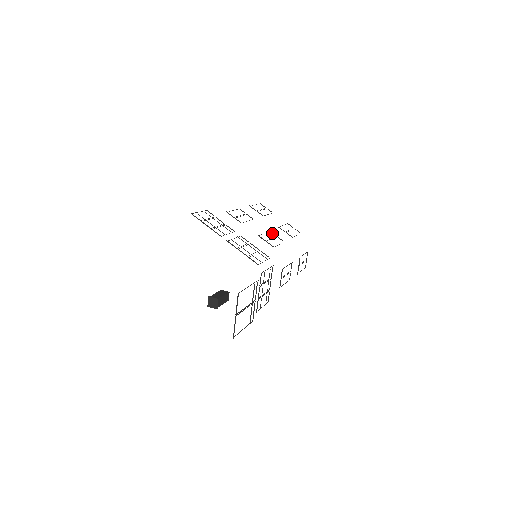
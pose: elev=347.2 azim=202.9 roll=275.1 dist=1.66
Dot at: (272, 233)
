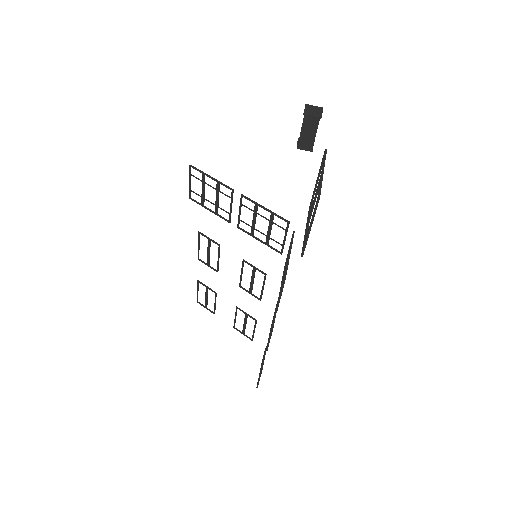
Dot at: (244, 288)
